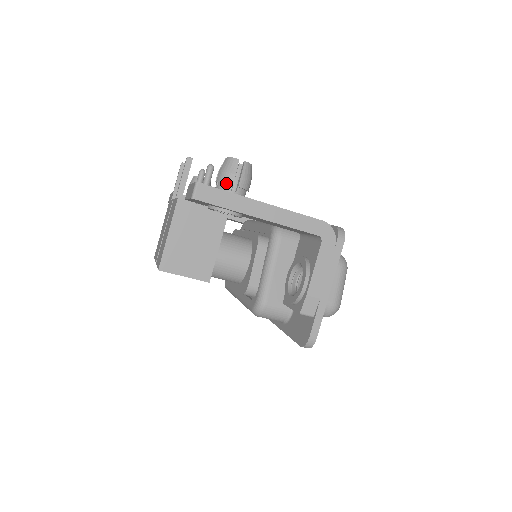
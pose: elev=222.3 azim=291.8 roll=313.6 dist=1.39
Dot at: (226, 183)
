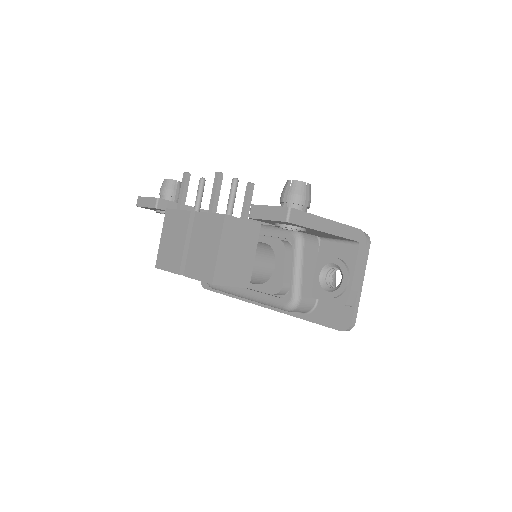
Dot at: (299, 204)
